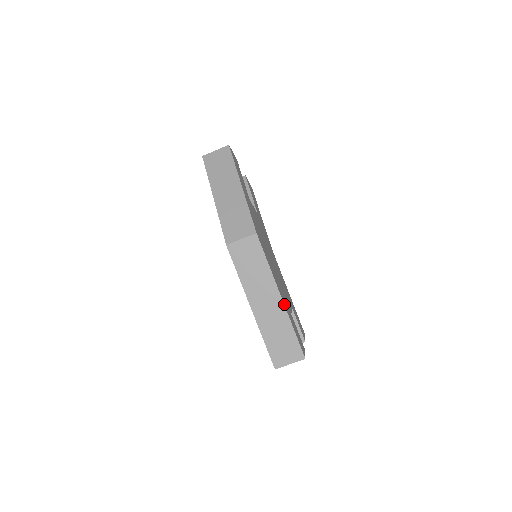
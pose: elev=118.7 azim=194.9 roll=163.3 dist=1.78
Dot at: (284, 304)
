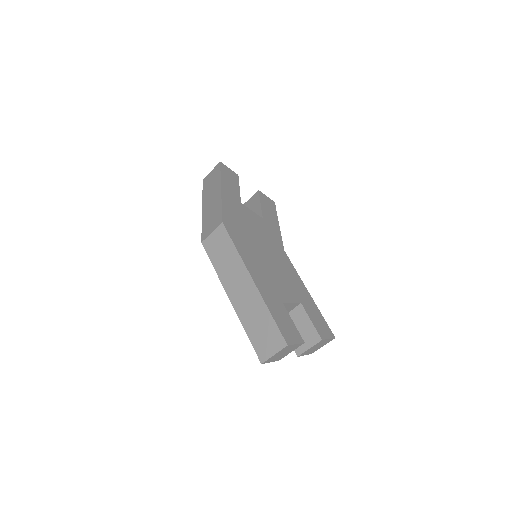
Dot at: (258, 287)
